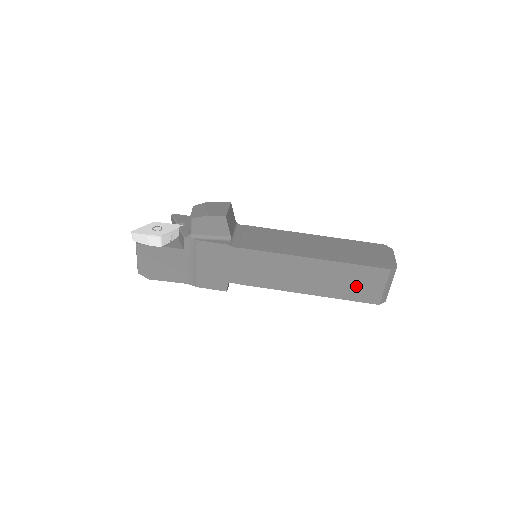
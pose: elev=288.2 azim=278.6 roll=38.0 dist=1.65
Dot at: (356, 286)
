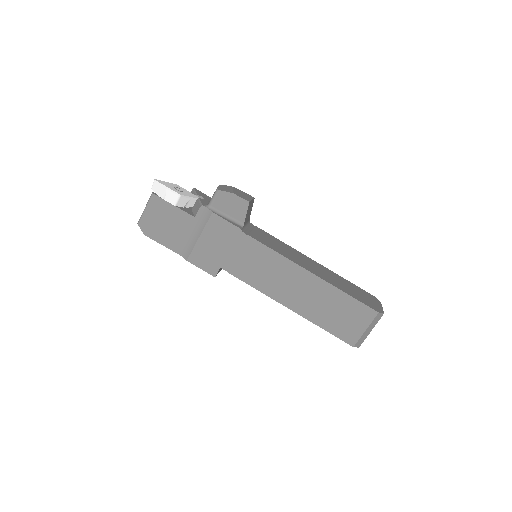
Dot at: (340, 318)
